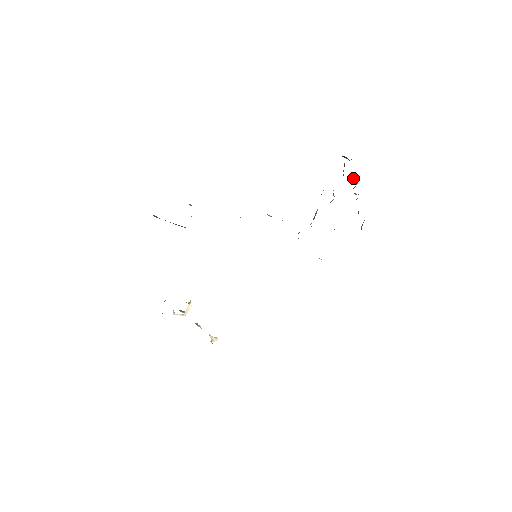
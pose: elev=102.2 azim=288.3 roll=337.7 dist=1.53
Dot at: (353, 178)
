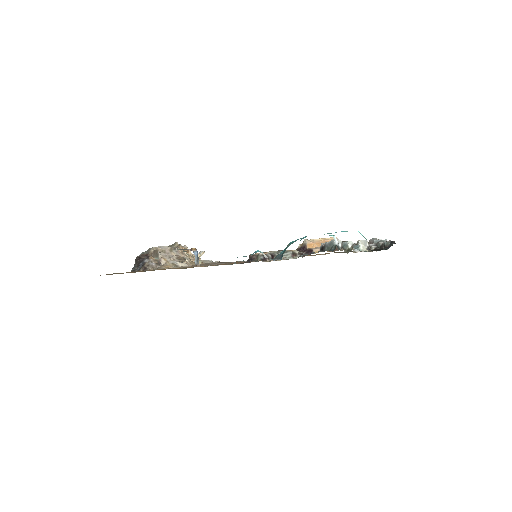
Dot at: occluded
